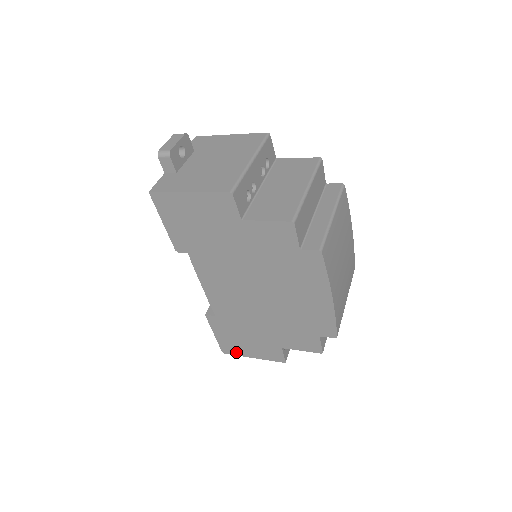
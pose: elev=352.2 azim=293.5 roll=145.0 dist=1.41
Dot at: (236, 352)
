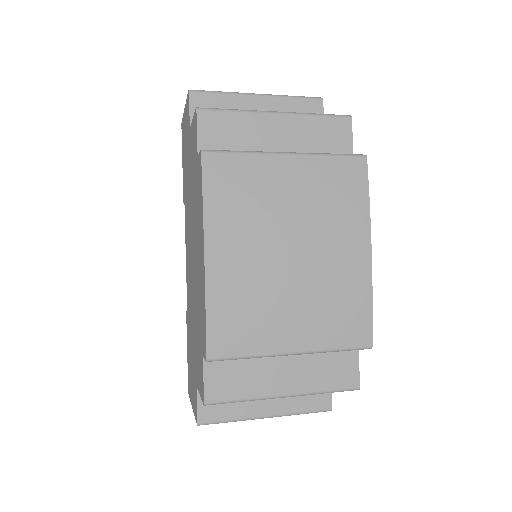
Dot at: (190, 392)
